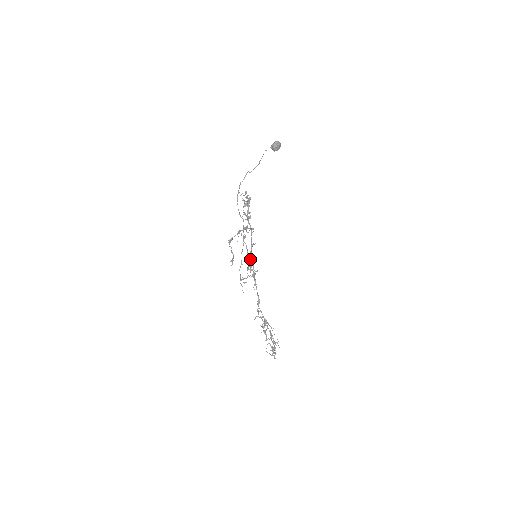
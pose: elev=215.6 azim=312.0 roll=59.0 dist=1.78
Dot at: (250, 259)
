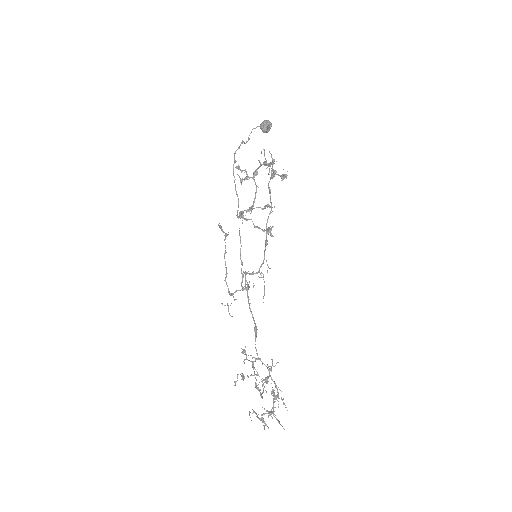
Dot at: (242, 263)
